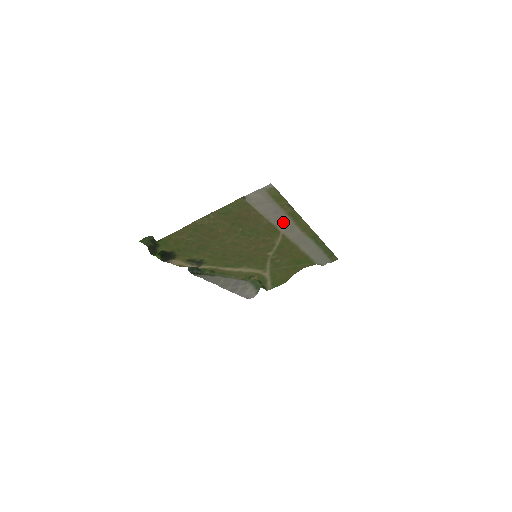
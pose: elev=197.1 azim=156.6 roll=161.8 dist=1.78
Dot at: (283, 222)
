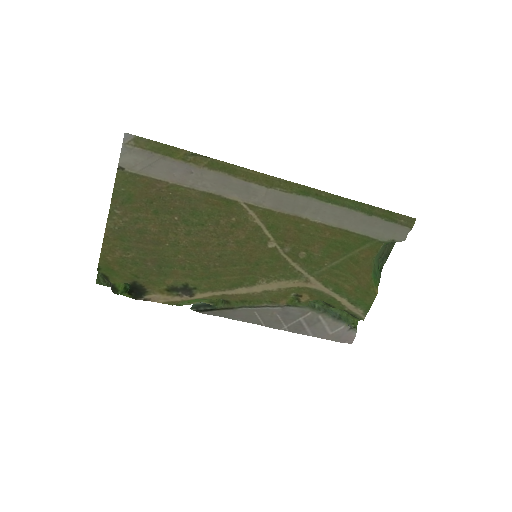
Dot at: (221, 184)
